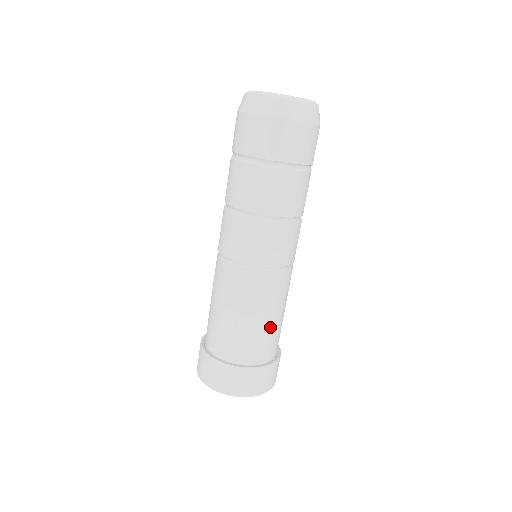
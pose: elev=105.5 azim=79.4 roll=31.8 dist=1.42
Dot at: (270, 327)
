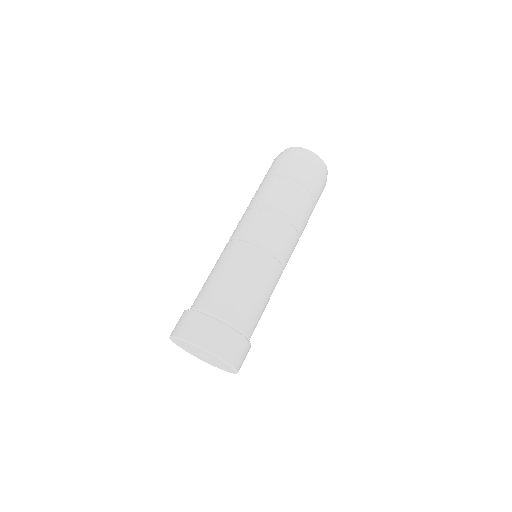
Dot at: (245, 294)
